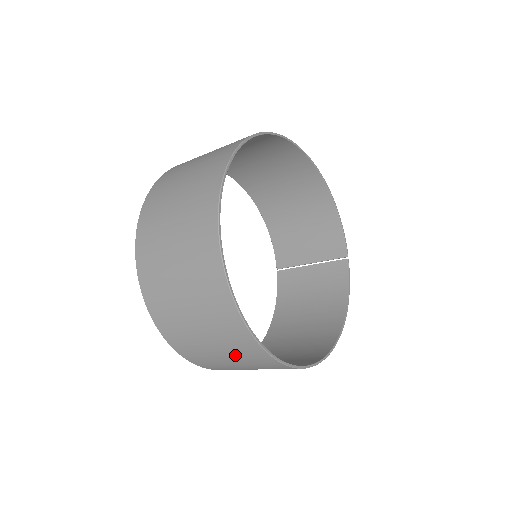
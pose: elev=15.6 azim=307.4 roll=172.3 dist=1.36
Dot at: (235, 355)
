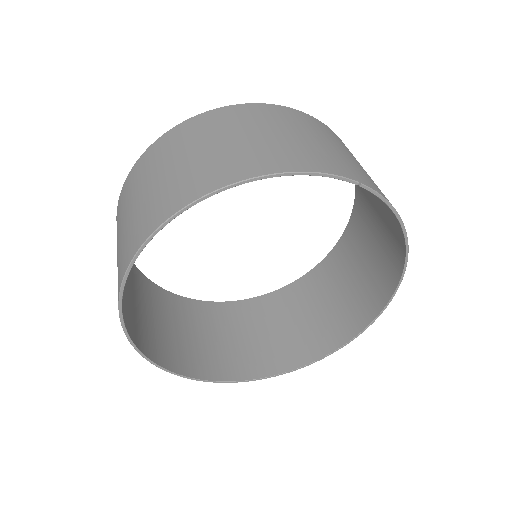
Dot at: (309, 330)
